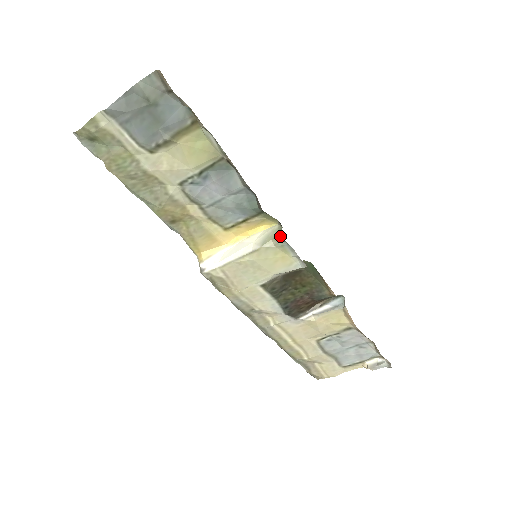
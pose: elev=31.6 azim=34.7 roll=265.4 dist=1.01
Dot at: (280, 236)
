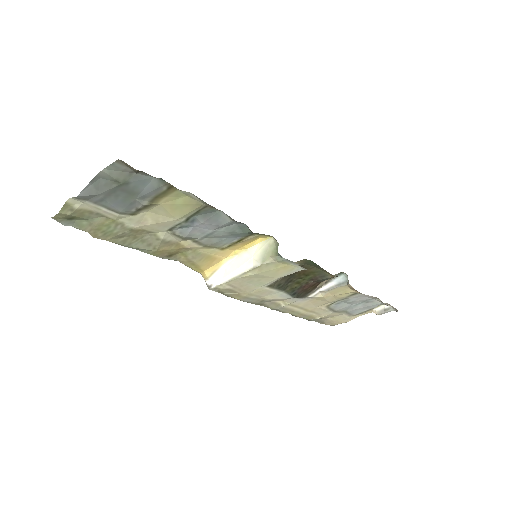
Dot at: (278, 254)
